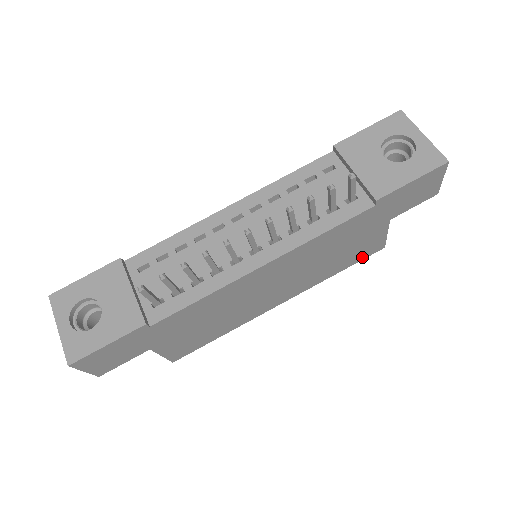
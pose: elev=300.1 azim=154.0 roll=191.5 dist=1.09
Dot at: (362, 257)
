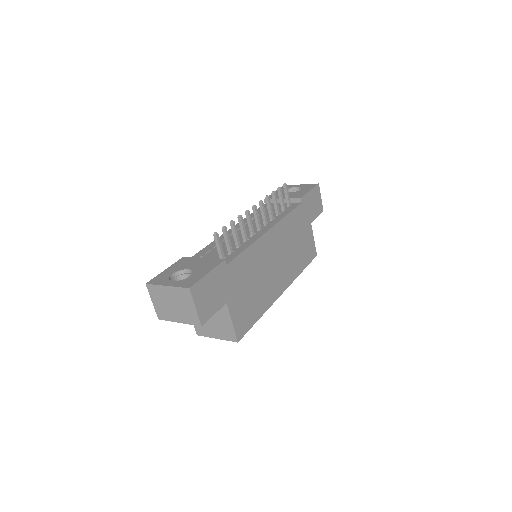
Dot at: (309, 259)
